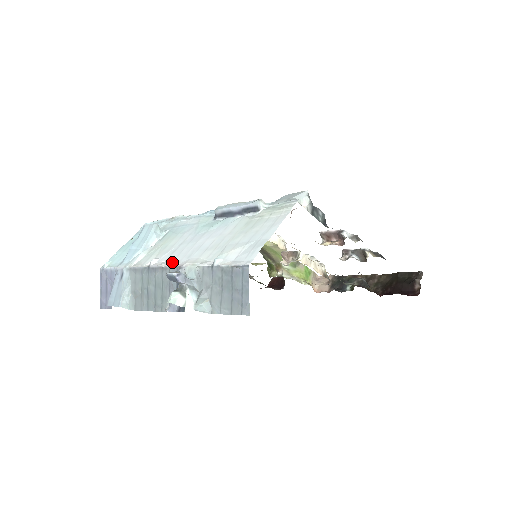
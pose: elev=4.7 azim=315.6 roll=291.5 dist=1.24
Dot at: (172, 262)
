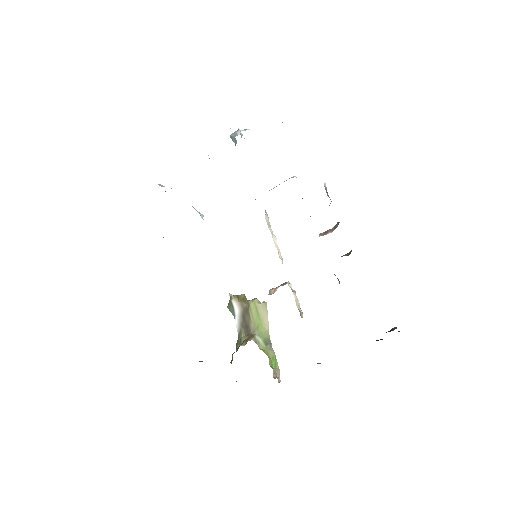
Dot at: occluded
